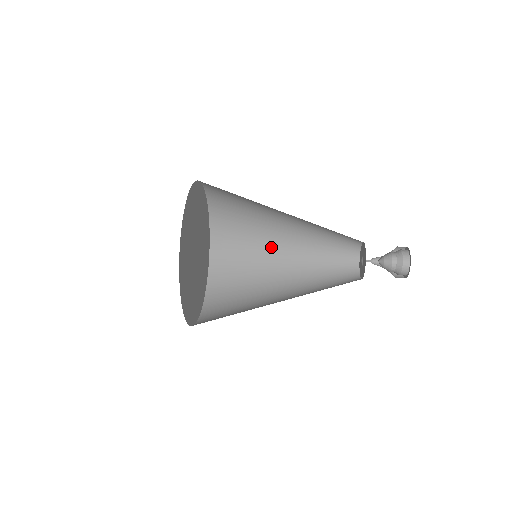
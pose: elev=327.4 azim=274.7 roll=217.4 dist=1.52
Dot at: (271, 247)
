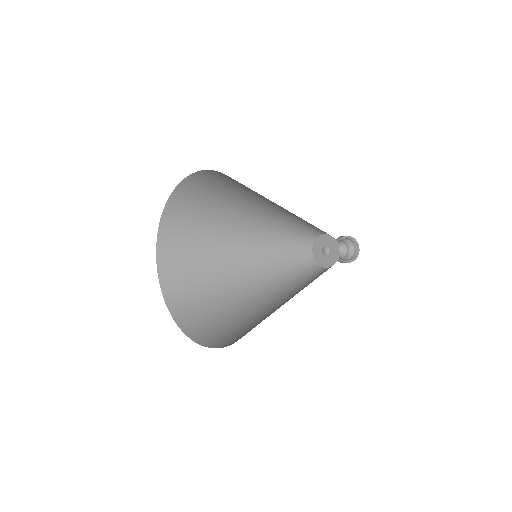
Dot at: (249, 298)
